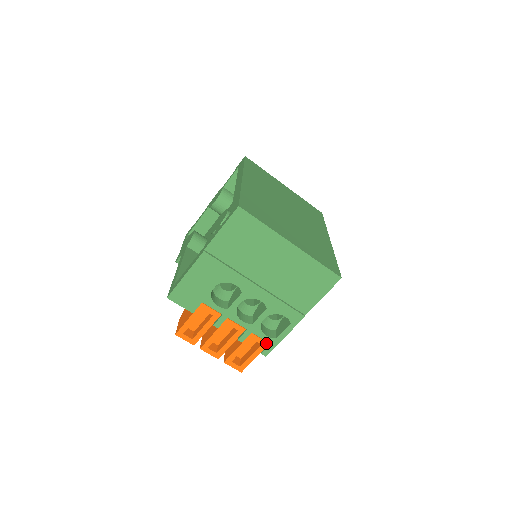
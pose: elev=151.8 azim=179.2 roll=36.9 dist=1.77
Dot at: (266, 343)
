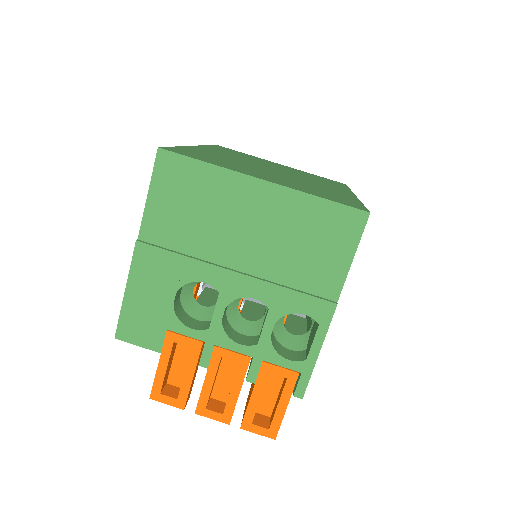
Dot at: (293, 373)
